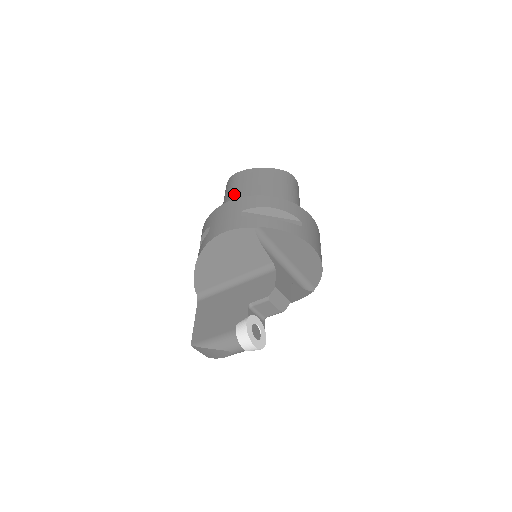
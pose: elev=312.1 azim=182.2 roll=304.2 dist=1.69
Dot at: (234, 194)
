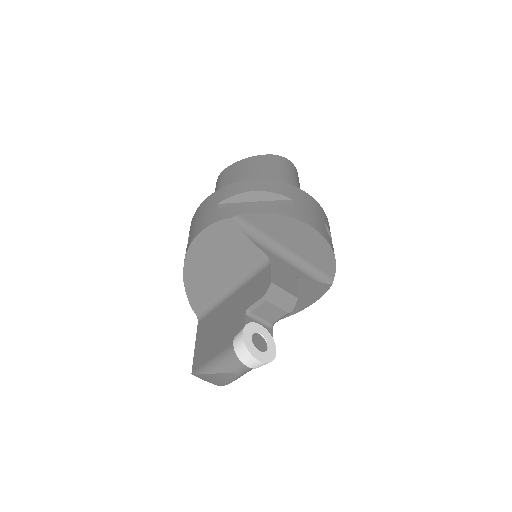
Dot at: occluded
